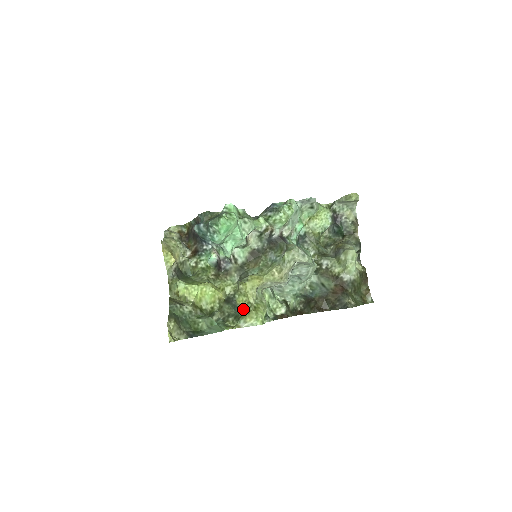
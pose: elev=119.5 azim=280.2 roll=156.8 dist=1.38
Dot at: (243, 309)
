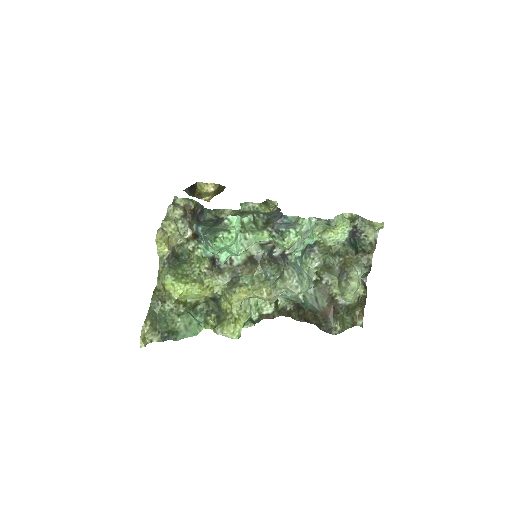
Dot at: (225, 315)
